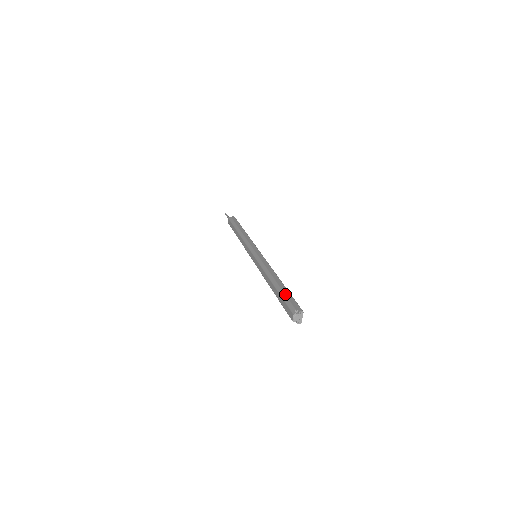
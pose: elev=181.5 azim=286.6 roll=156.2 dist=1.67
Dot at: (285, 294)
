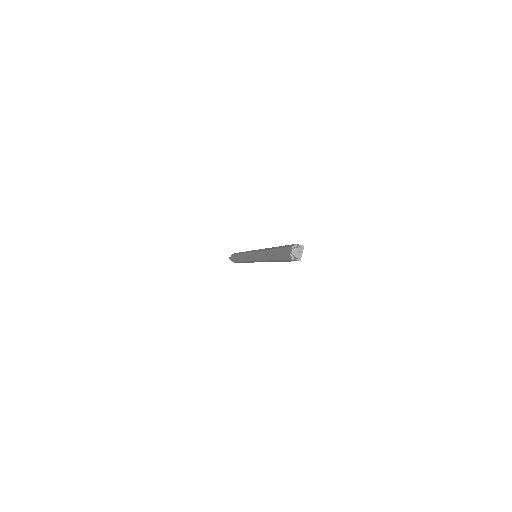
Dot at: occluded
